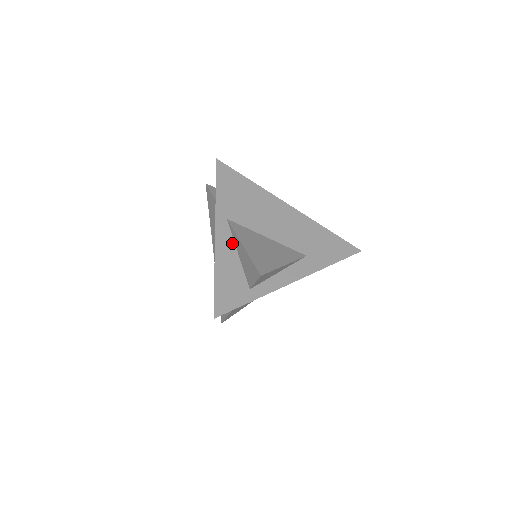
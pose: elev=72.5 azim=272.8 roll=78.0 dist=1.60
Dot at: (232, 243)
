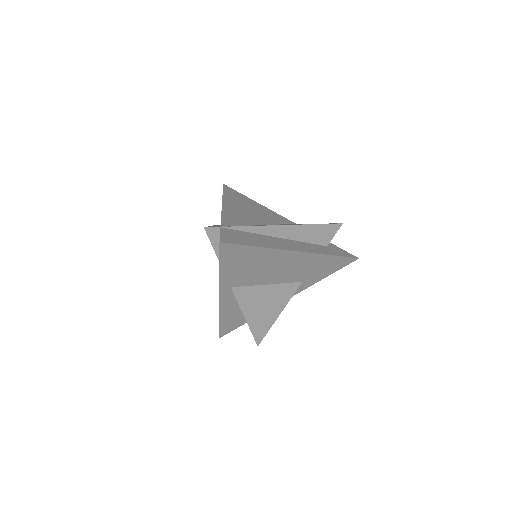
Dot at: (235, 300)
